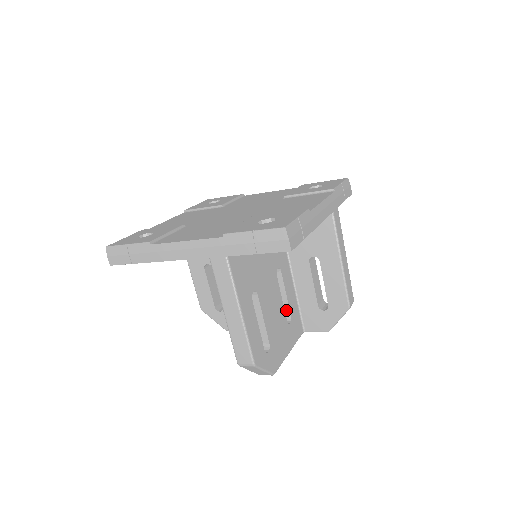
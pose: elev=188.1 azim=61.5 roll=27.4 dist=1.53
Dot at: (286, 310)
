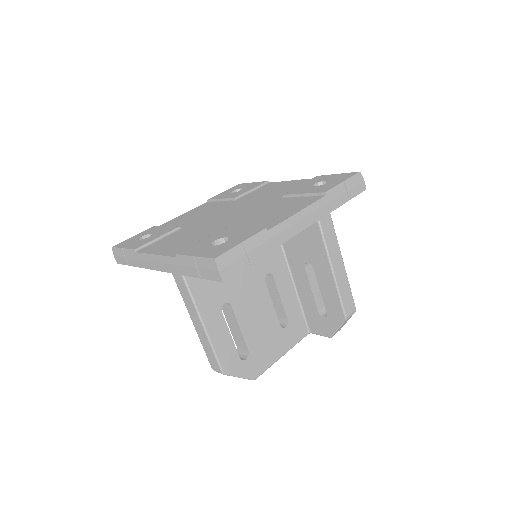
Dot at: (283, 313)
